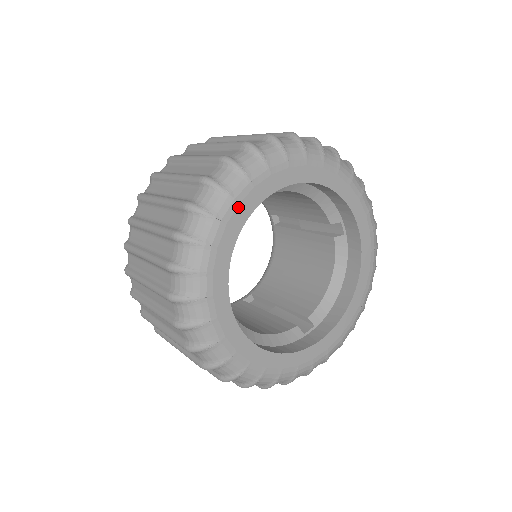
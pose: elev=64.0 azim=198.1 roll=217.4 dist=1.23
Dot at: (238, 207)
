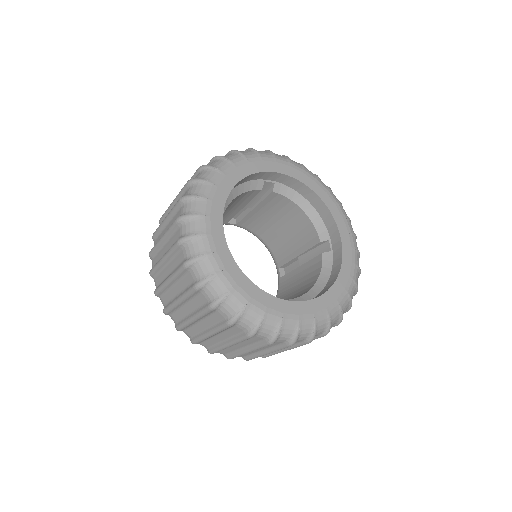
Dot at: (248, 164)
